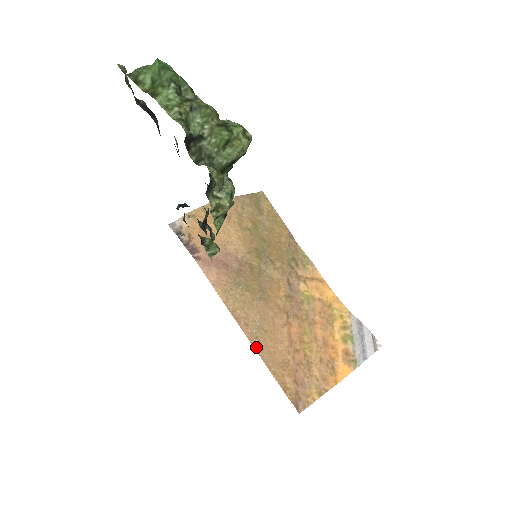
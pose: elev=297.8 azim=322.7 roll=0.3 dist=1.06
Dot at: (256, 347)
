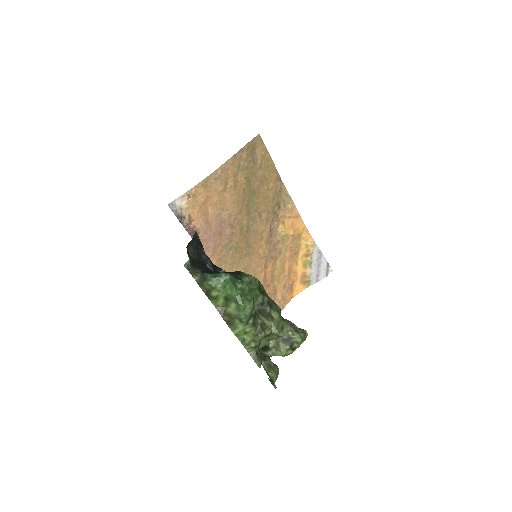
Dot at: occluded
